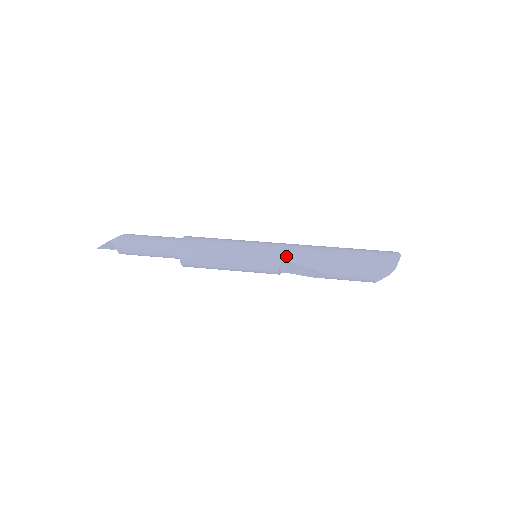
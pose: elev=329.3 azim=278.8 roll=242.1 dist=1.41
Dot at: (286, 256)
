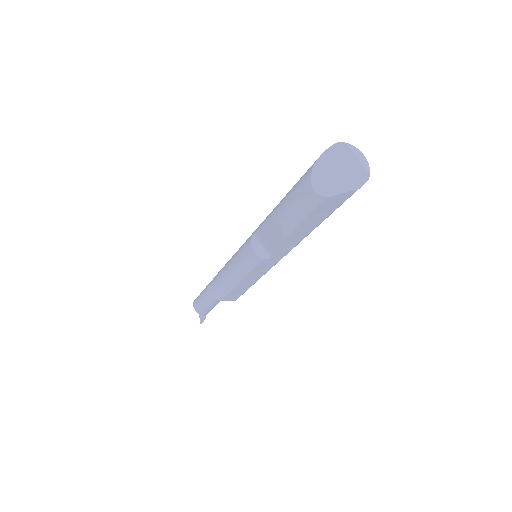
Dot at: (256, 229)
